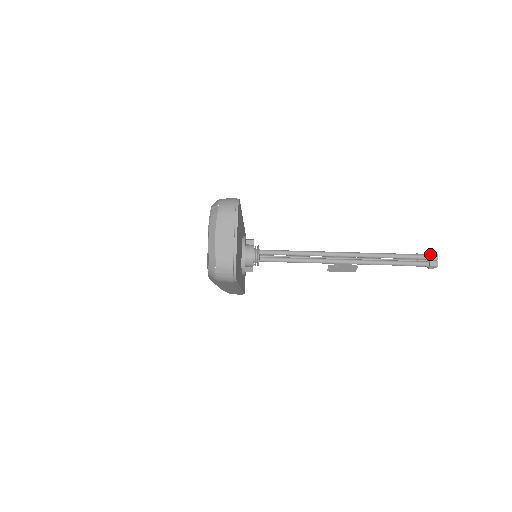
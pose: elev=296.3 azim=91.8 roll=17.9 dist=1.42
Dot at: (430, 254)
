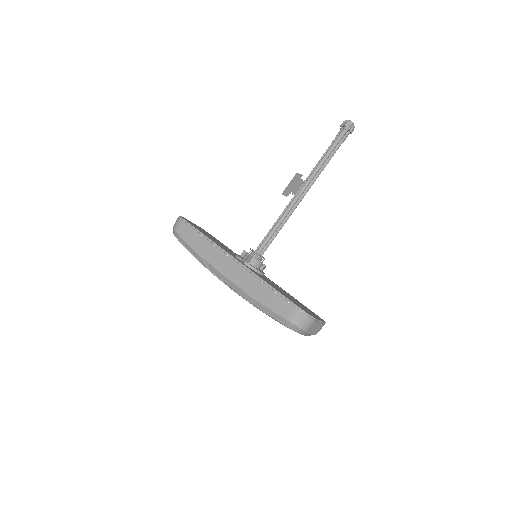
Dot at: (349, 128)
